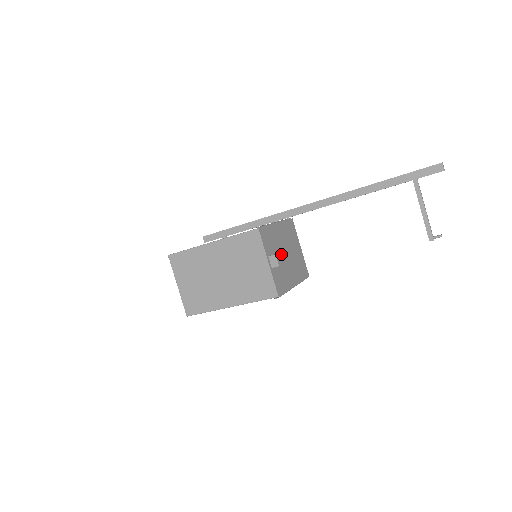
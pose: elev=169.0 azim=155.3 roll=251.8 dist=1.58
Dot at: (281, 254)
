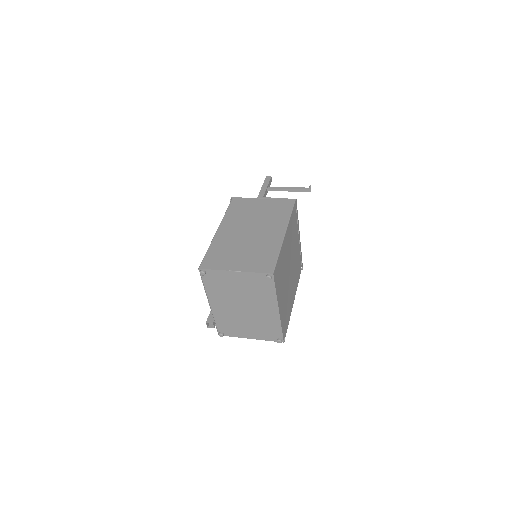
Dot at: occluded
